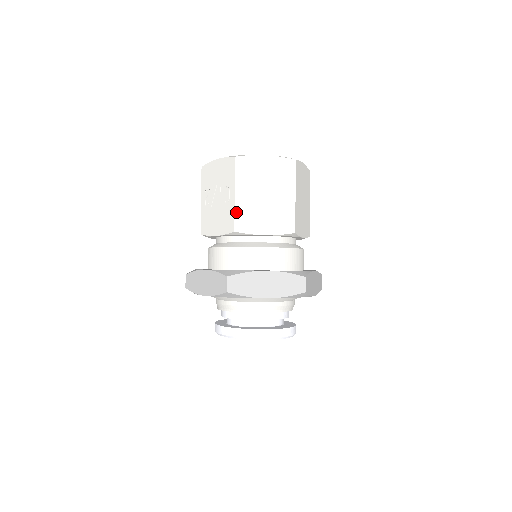
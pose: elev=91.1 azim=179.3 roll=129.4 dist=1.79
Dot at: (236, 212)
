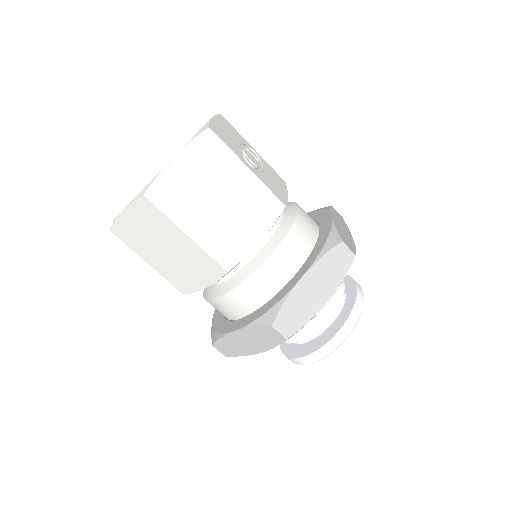
Dot at: (167, 279)
